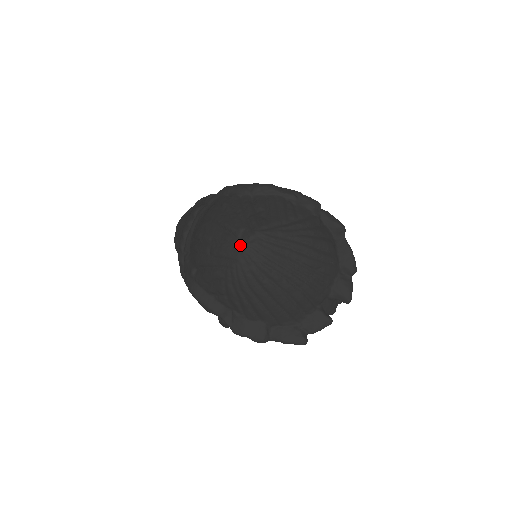
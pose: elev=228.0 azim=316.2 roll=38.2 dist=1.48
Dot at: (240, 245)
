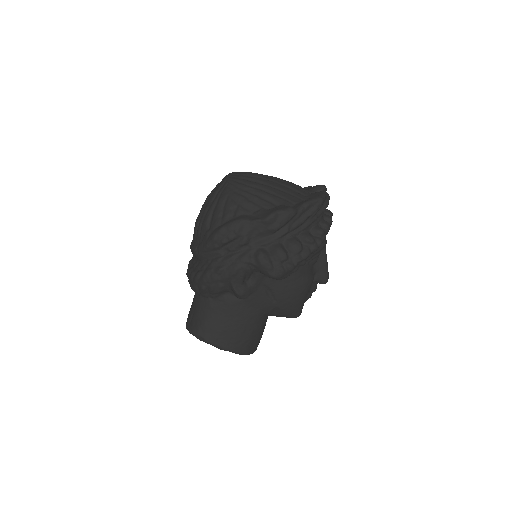
Dot at: occluded
